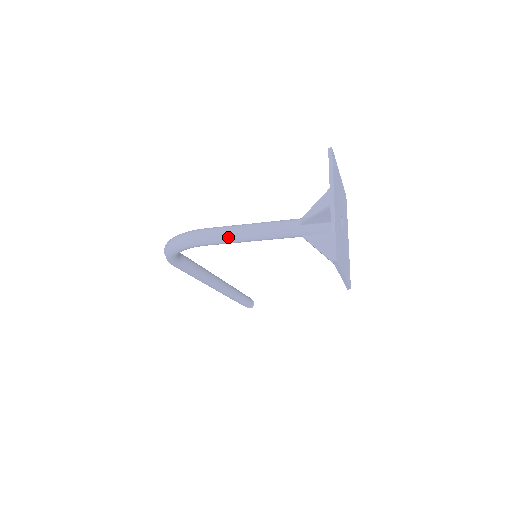
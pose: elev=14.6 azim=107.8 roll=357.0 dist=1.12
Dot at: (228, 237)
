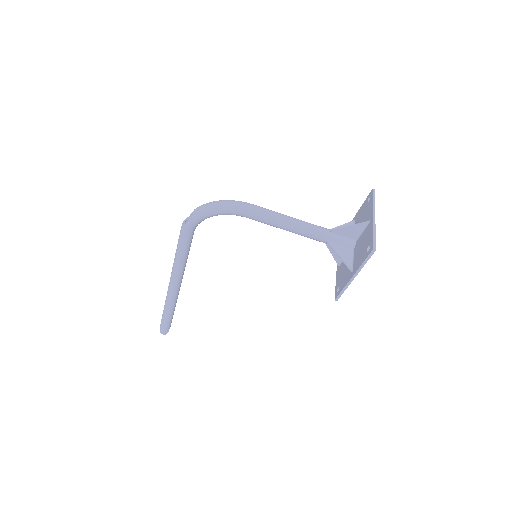
Dot at: (272, 217)
